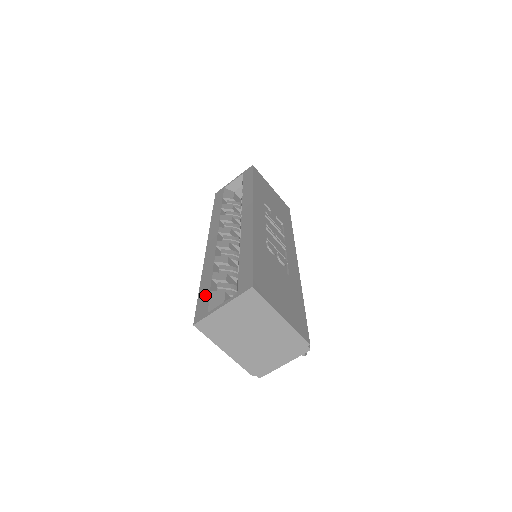
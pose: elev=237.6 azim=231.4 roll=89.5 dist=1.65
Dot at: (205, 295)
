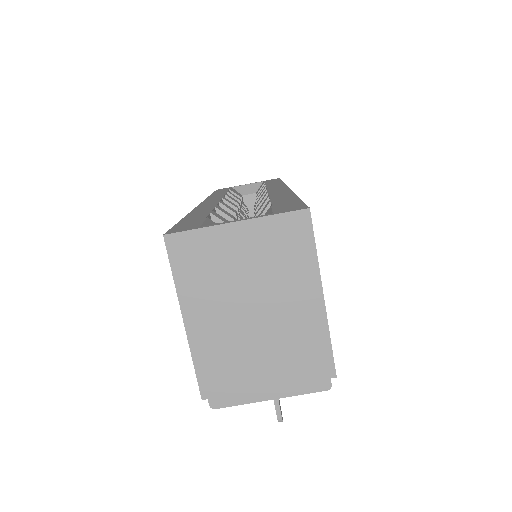
Dot at: (195, 219)
